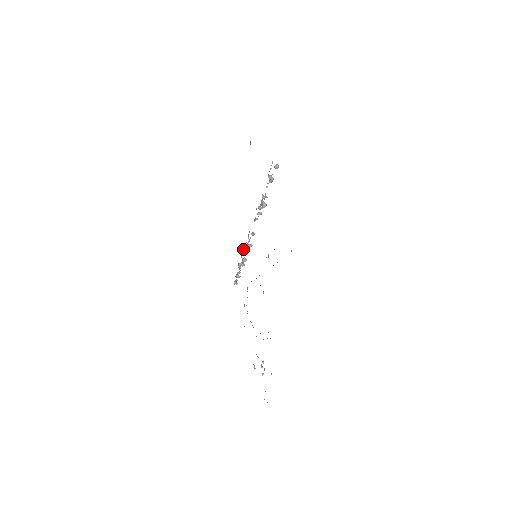
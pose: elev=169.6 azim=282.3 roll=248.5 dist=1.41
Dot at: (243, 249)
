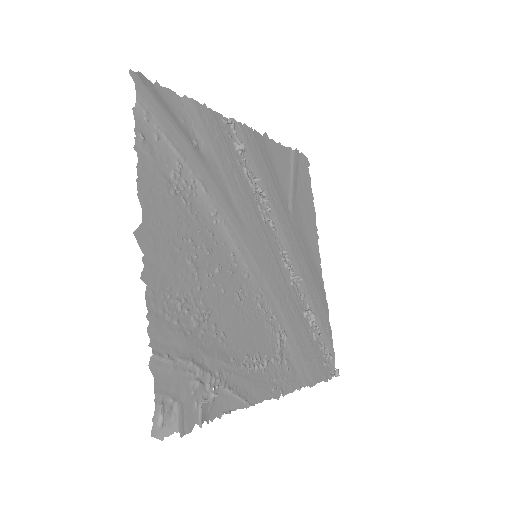
Dot at: (302, 293)
